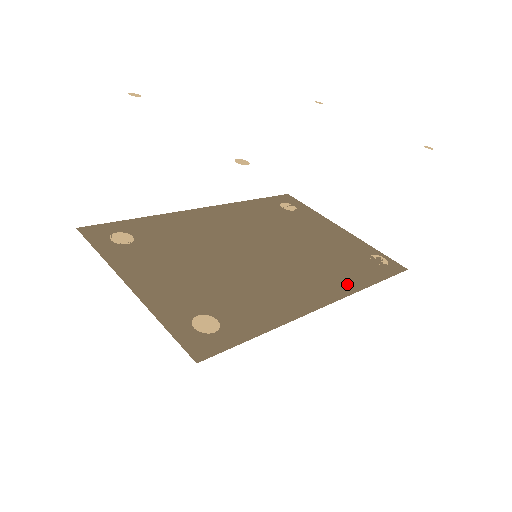
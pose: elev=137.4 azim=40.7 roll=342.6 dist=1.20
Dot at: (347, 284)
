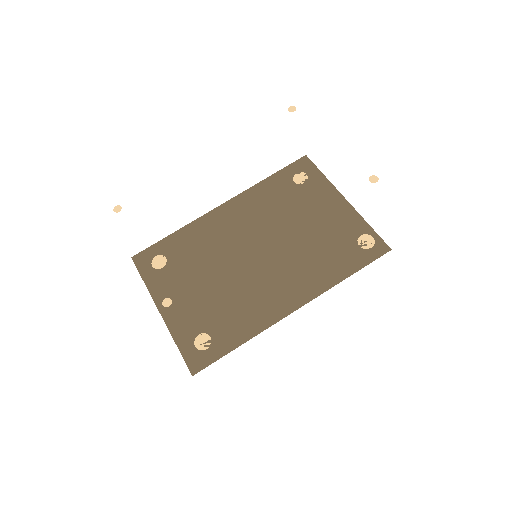
Dot at: (321, 282)
